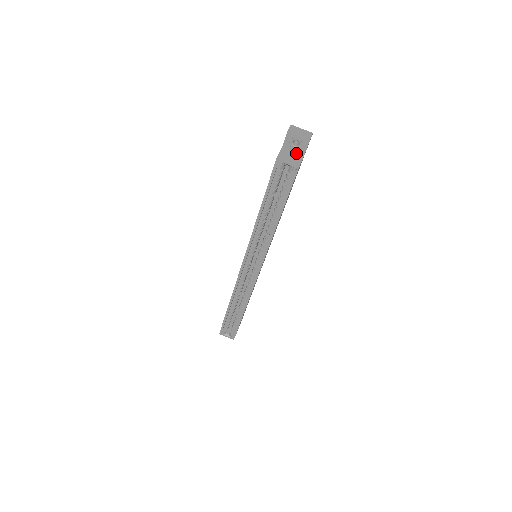
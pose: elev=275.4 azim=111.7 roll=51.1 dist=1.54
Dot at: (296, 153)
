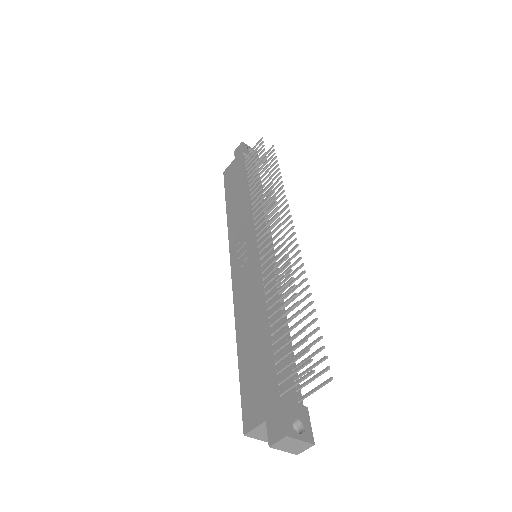
Dot at: occluded
